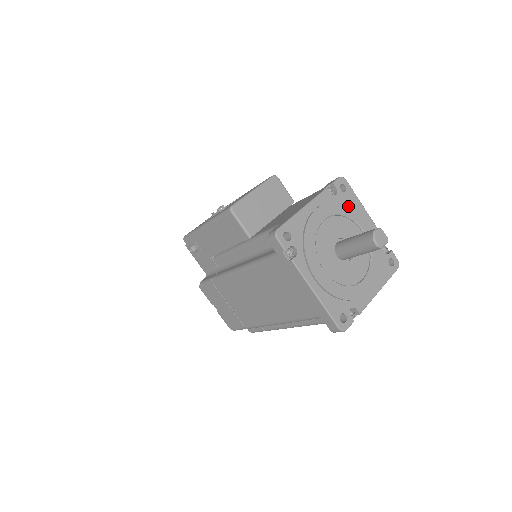
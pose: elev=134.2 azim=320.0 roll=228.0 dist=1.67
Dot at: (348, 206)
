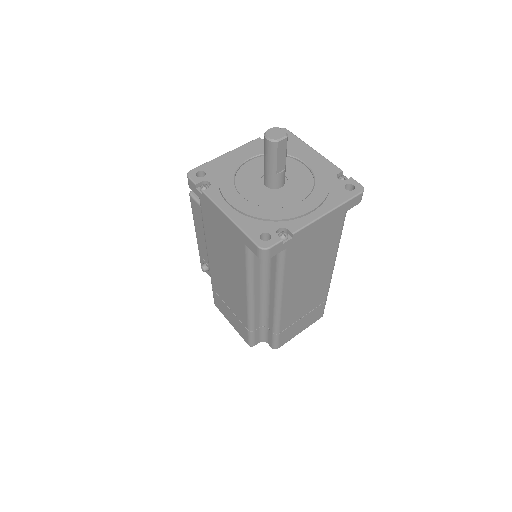
Dot at: occluded
